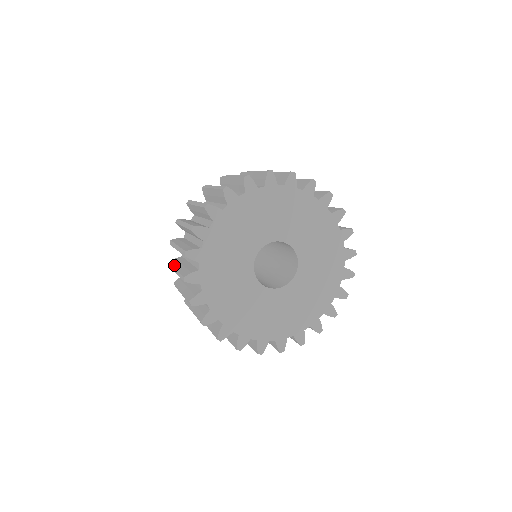
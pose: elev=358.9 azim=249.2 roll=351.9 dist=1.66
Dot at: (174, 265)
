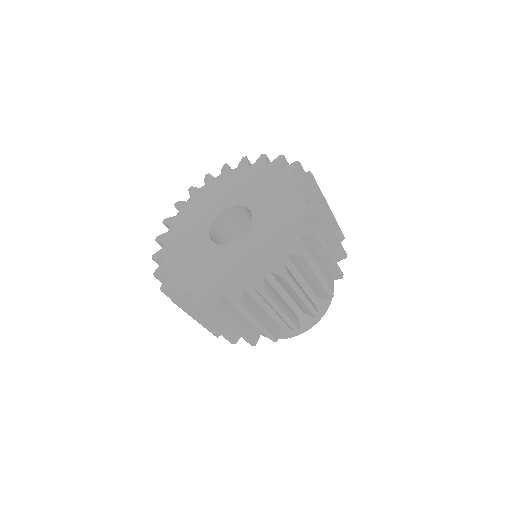
Dot at: occluded
